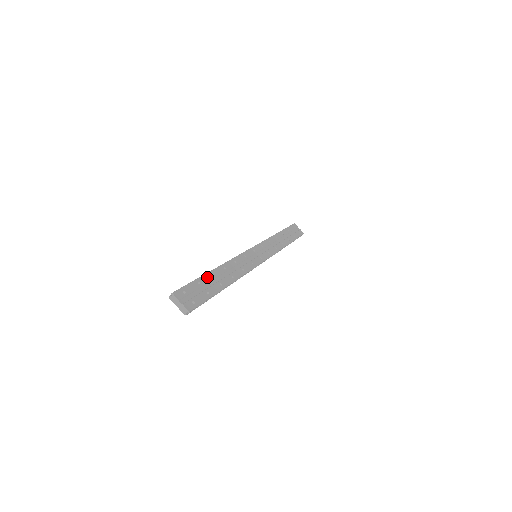
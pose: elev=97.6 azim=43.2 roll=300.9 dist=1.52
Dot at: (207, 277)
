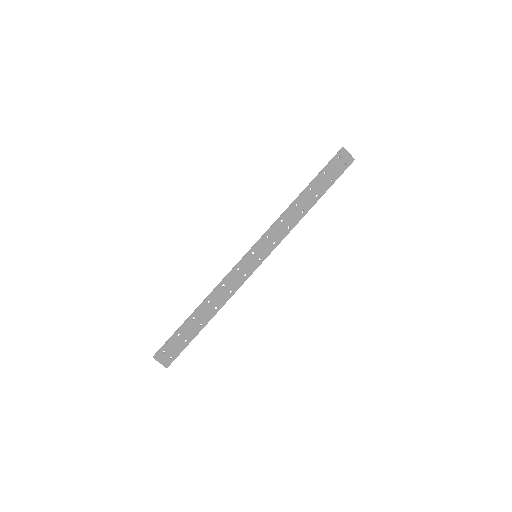
Dot at: (188, 324)
